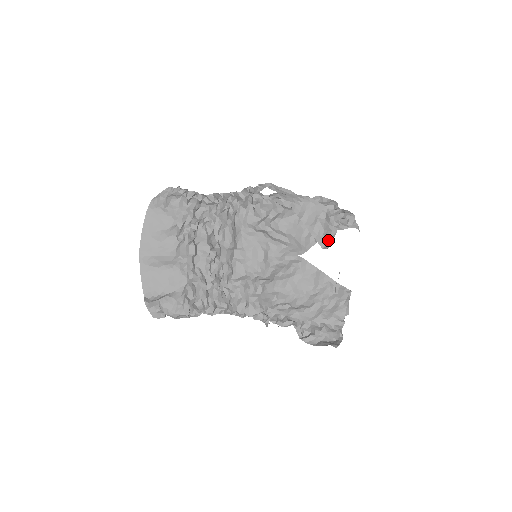
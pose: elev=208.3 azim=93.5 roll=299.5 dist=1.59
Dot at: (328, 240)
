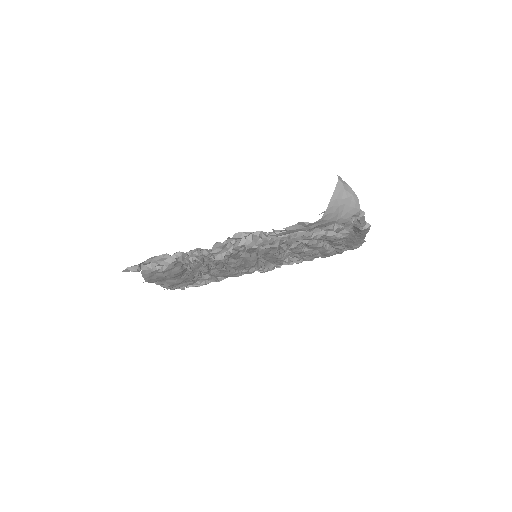
Dot at: occluded
